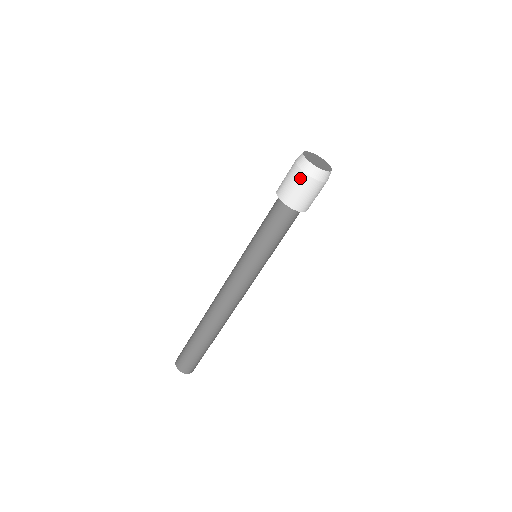
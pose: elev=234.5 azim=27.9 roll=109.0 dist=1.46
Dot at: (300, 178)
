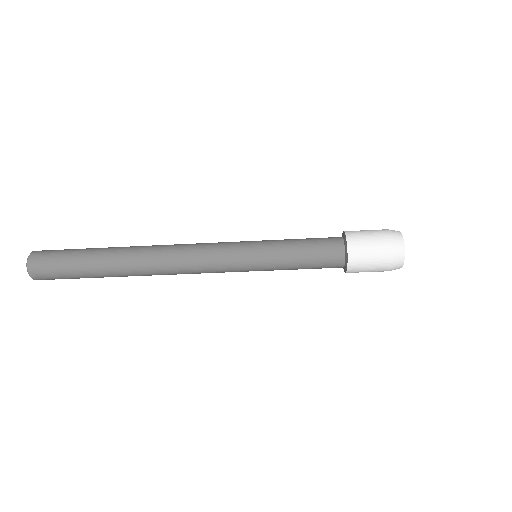
Dot at: (384, 245)
